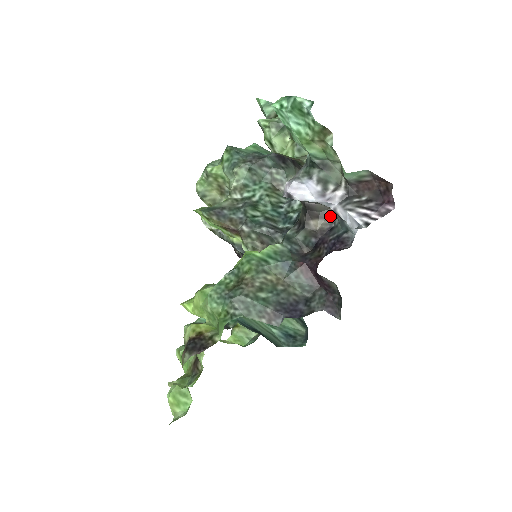
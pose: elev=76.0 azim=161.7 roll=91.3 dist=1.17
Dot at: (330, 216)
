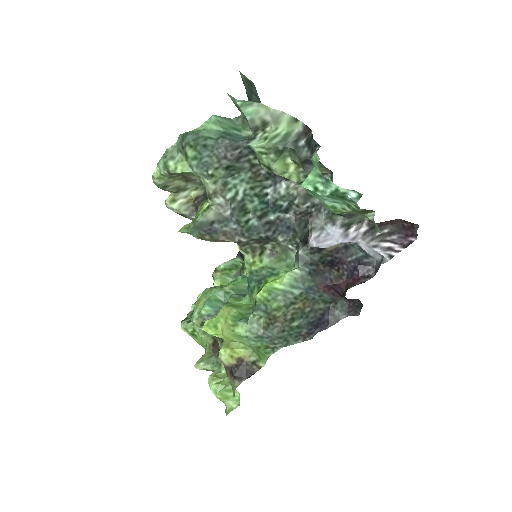
Dot at: occluded
